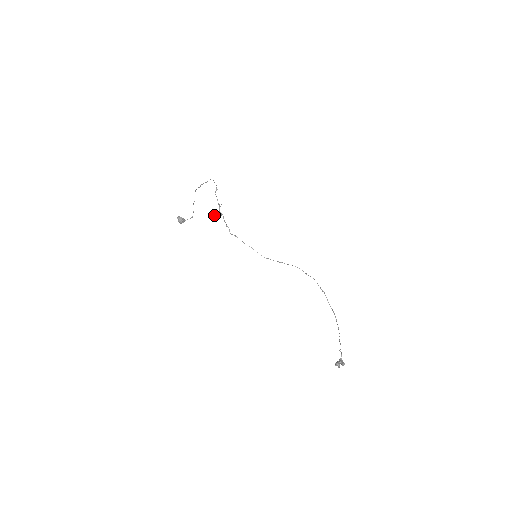
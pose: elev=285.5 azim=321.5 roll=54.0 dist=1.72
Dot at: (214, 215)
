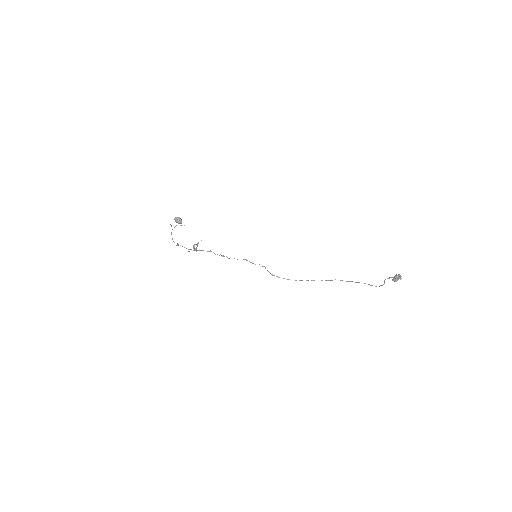
Dot at: (193, 246)
